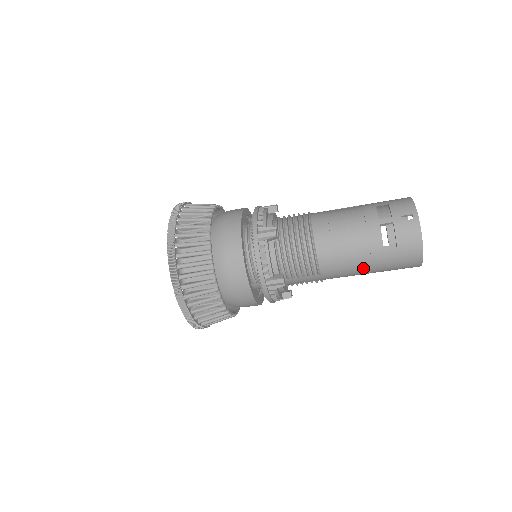
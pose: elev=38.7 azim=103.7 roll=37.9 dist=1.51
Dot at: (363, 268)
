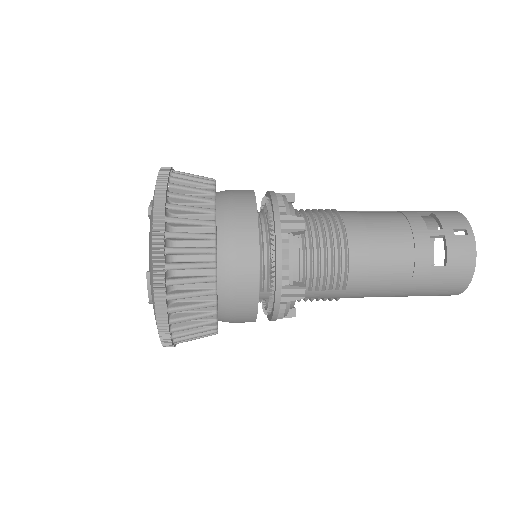
Dot at: (398, 288)
